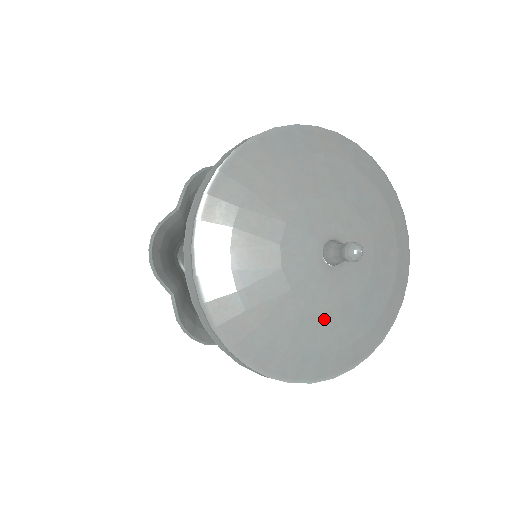
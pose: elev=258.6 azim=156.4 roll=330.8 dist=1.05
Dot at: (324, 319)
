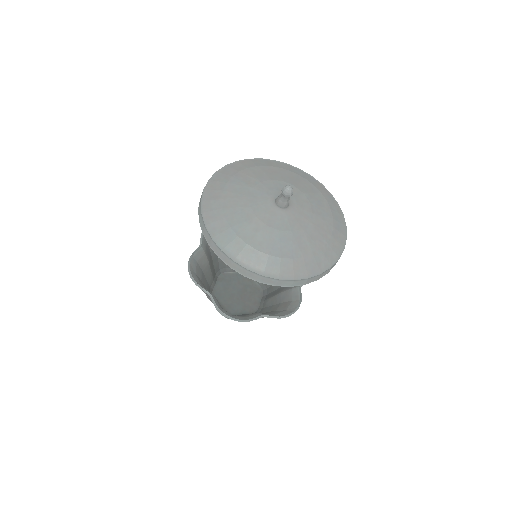
Dot at: (253, 221)
